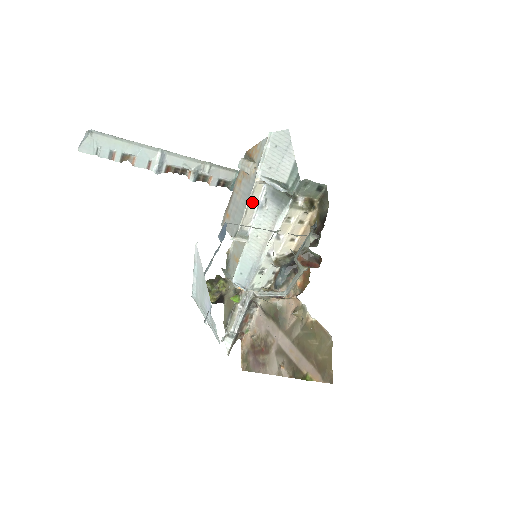
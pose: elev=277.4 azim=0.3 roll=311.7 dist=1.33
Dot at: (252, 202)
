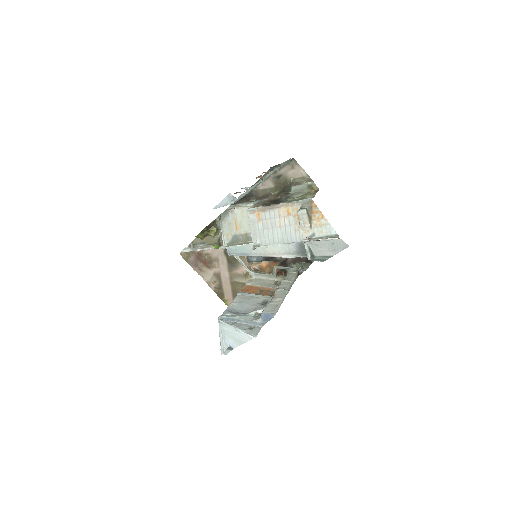
Dot at: (285, 241)
